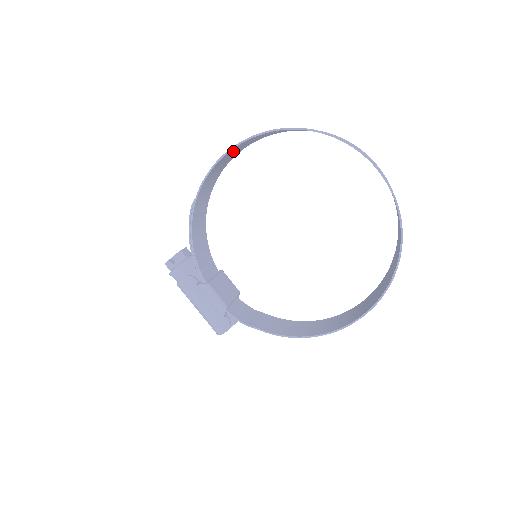
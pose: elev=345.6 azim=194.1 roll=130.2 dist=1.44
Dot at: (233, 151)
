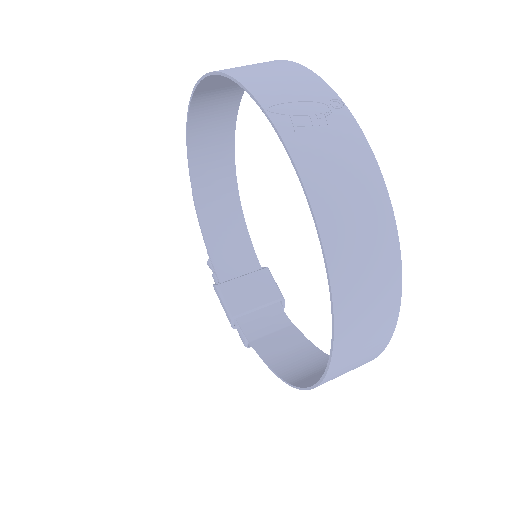
Dot at: (204, 120)
